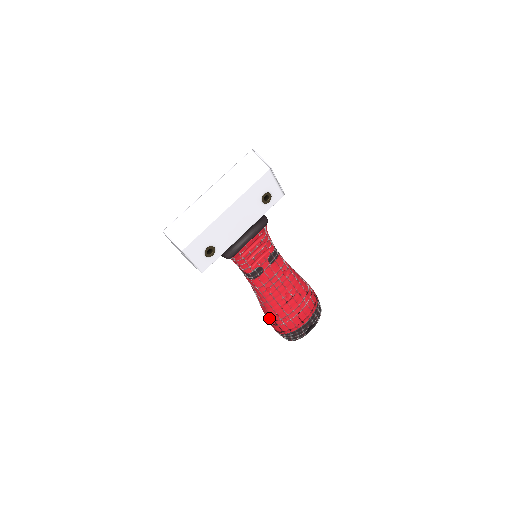
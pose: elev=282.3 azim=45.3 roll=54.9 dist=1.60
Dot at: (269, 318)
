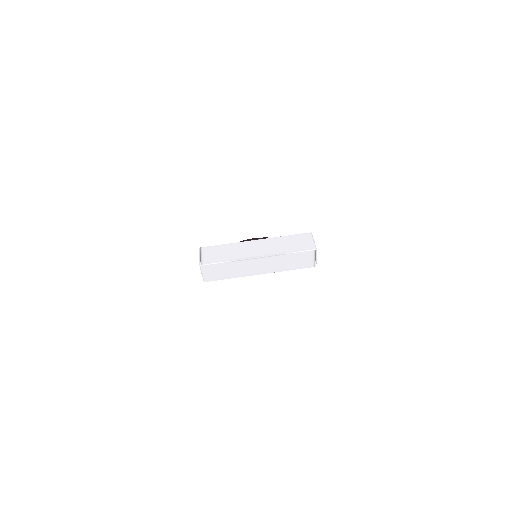
Dot at: occluded
